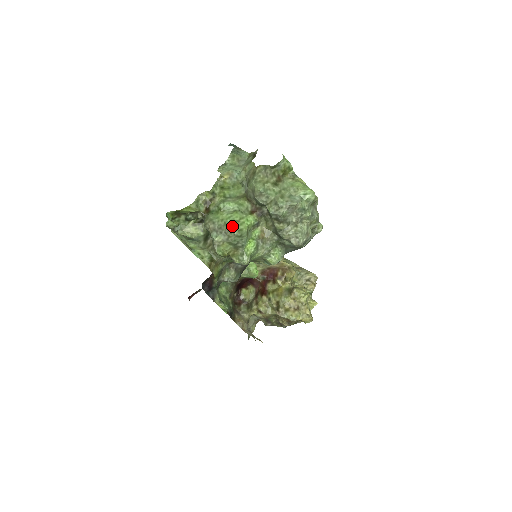
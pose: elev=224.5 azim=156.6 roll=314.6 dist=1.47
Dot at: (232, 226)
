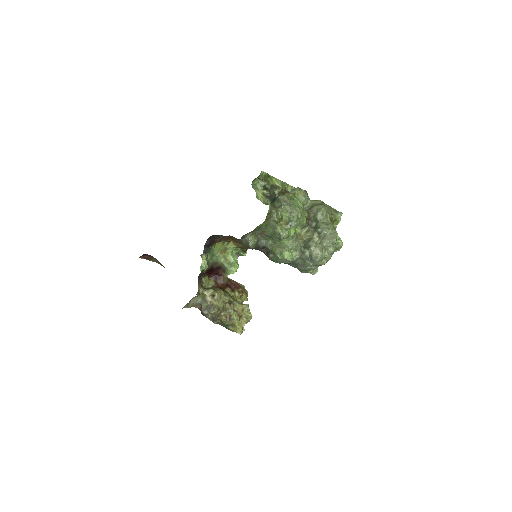
Dot at: occluded
